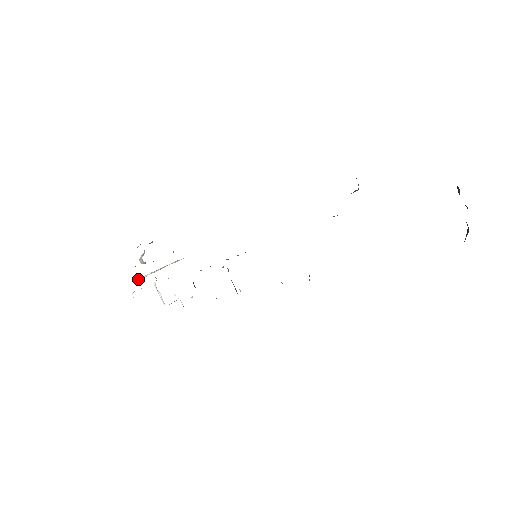
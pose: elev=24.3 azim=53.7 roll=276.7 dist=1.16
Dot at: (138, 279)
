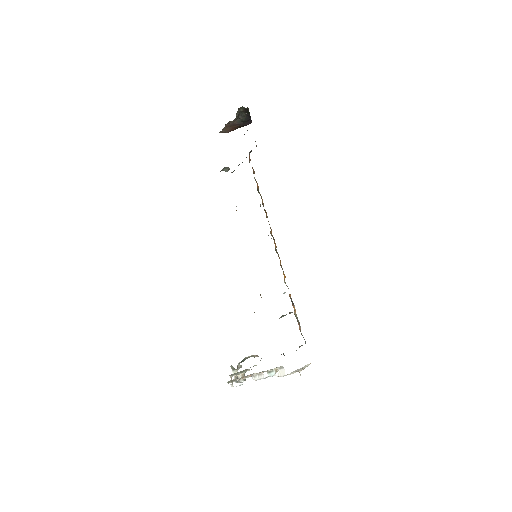
Dot at: occluded
